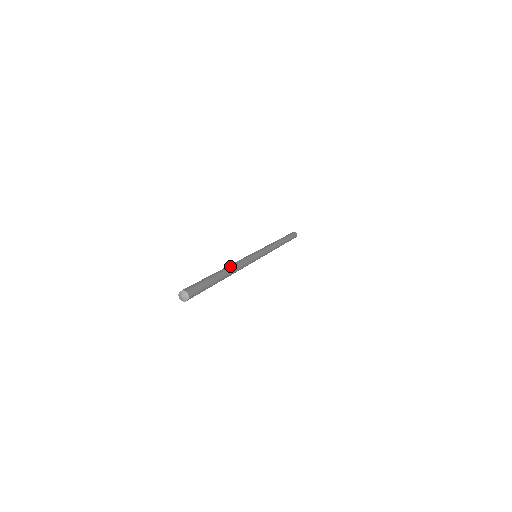
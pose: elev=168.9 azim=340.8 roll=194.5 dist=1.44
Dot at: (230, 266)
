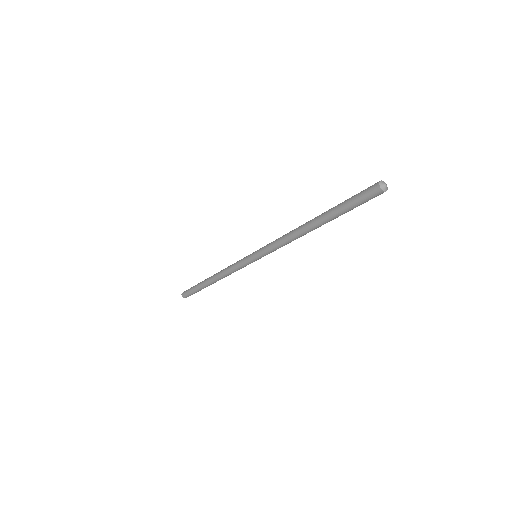
Dot at: occluded
